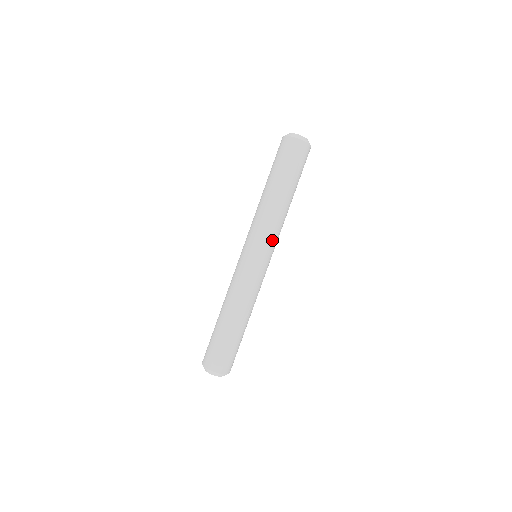
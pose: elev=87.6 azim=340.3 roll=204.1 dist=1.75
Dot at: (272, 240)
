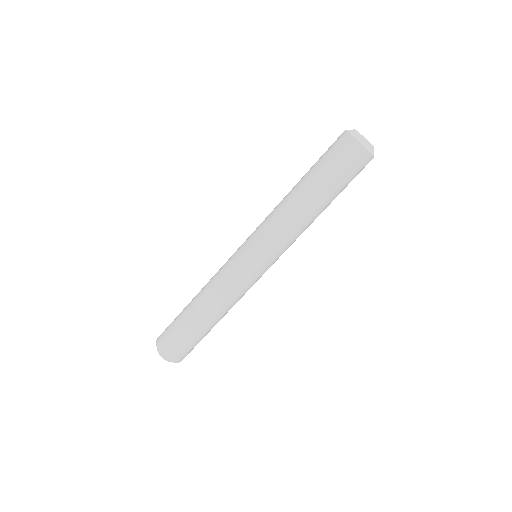
Dot at: (274, 245)
